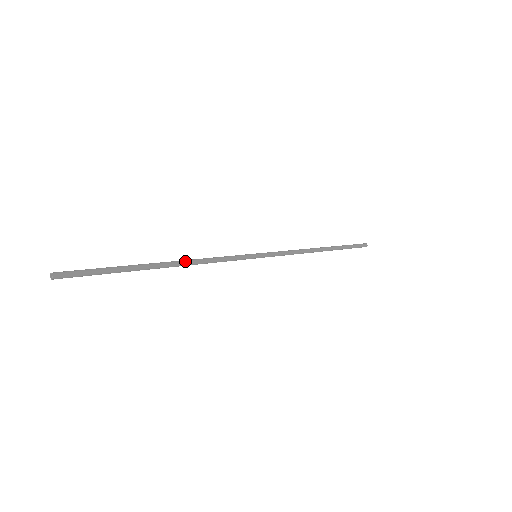
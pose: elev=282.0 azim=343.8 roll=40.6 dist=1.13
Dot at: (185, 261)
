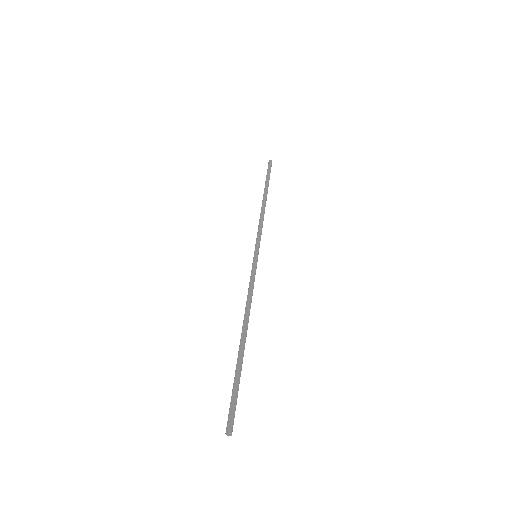
Dot at: (246, 317)
